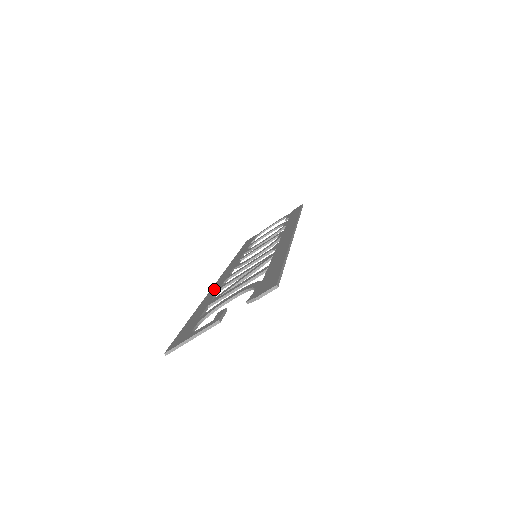
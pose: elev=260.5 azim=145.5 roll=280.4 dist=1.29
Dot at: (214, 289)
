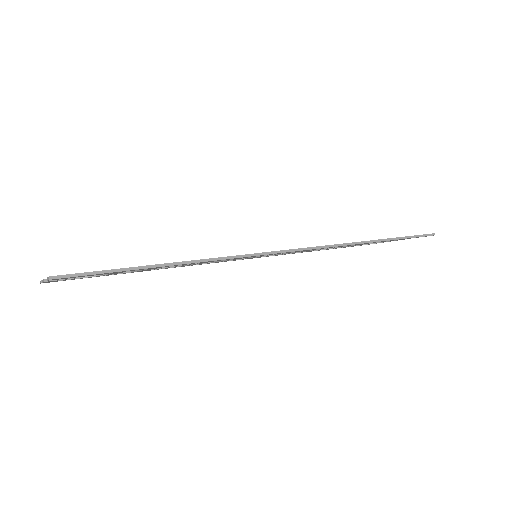
Dot at: occluded
